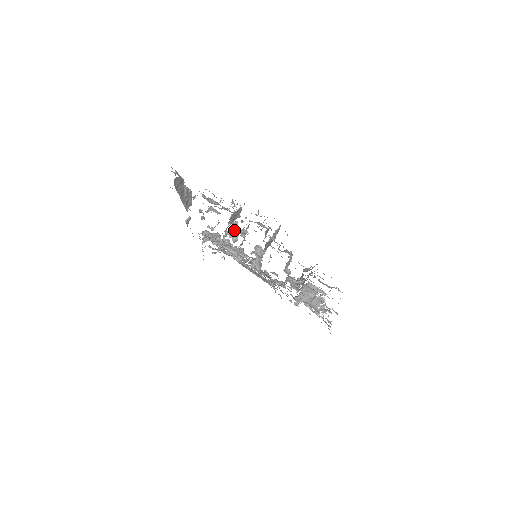
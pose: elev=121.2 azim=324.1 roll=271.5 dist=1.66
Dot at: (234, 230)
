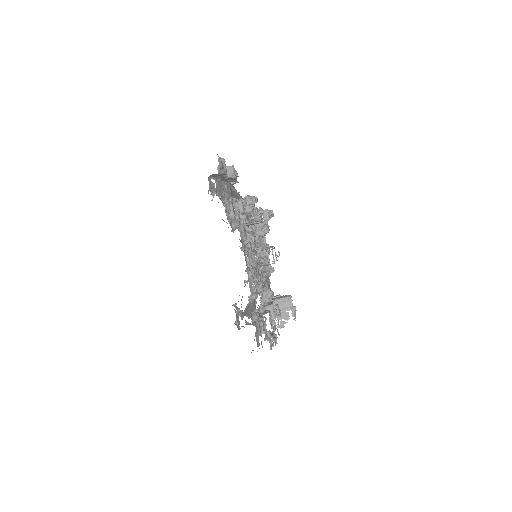
Dot at: (271, 212)
